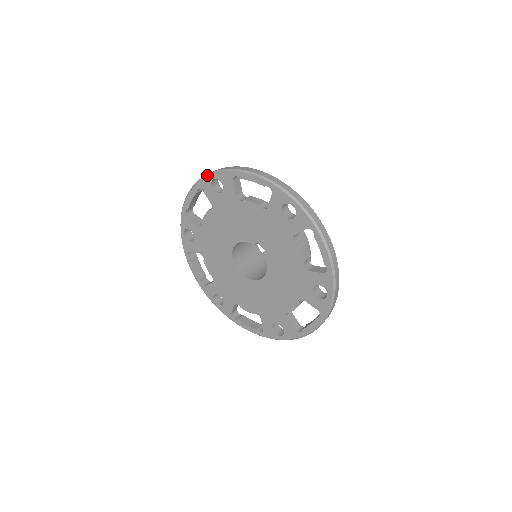
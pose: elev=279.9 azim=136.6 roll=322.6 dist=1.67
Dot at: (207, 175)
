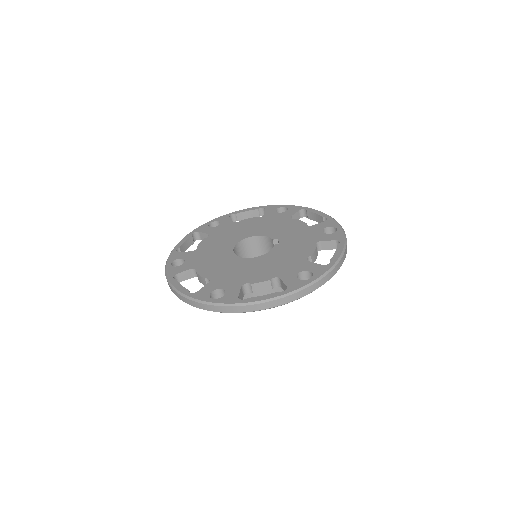
Dot at: (280, 205)
